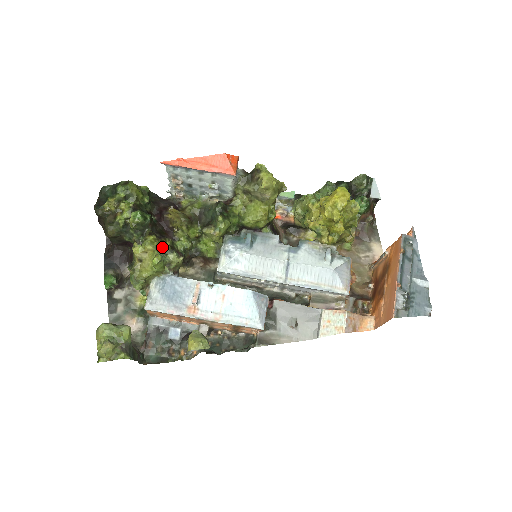
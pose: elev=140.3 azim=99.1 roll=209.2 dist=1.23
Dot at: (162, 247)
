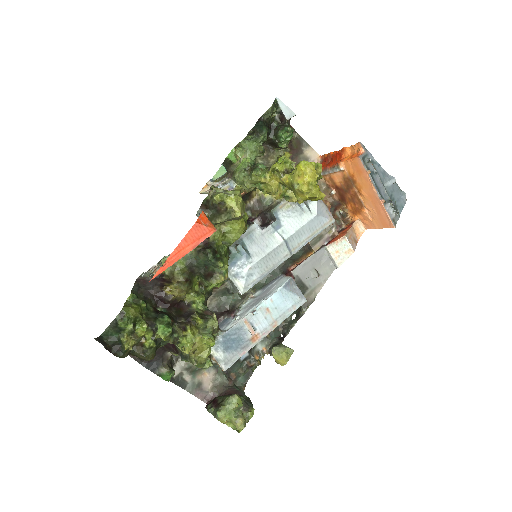
Dot at: (197, 326)
